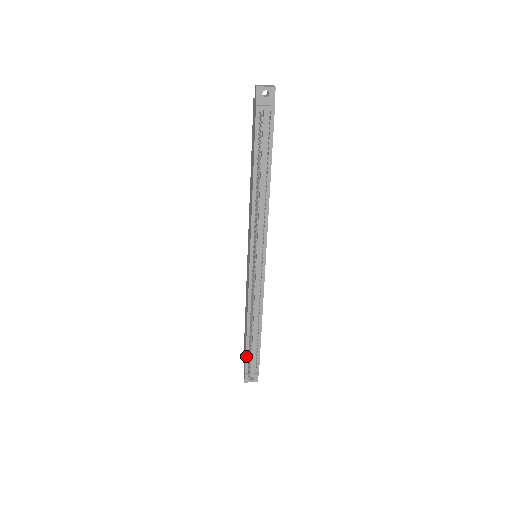
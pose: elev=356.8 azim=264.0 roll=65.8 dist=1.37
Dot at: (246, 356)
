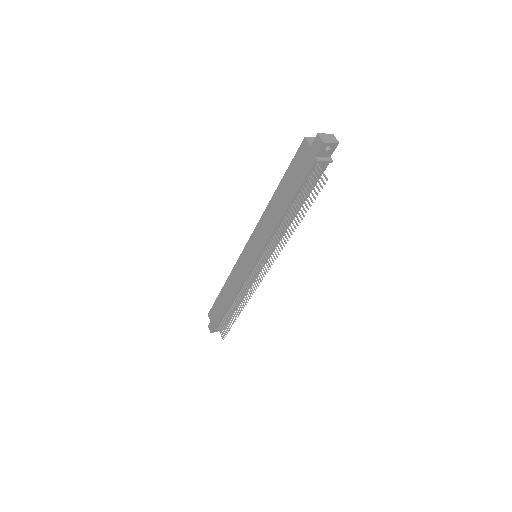
Dot at: (221, 320)
